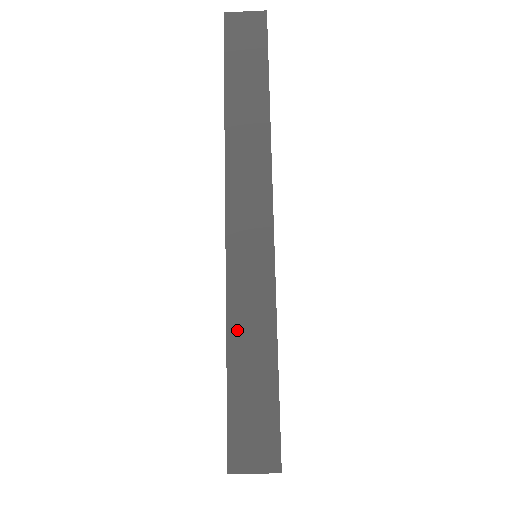
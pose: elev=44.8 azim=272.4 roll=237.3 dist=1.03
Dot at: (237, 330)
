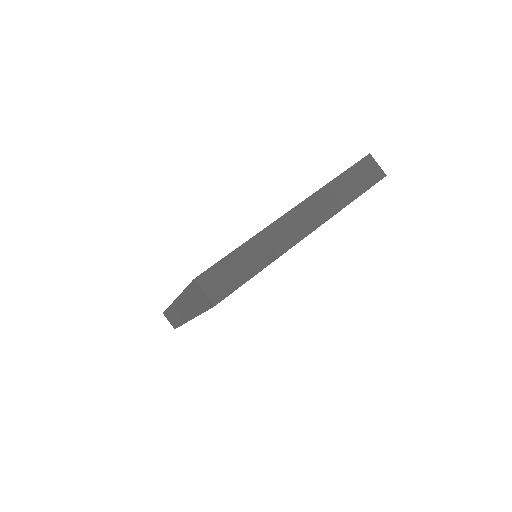
Dot at: occluded
